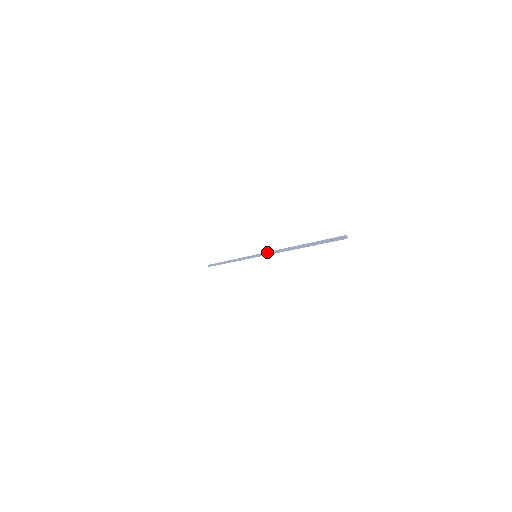
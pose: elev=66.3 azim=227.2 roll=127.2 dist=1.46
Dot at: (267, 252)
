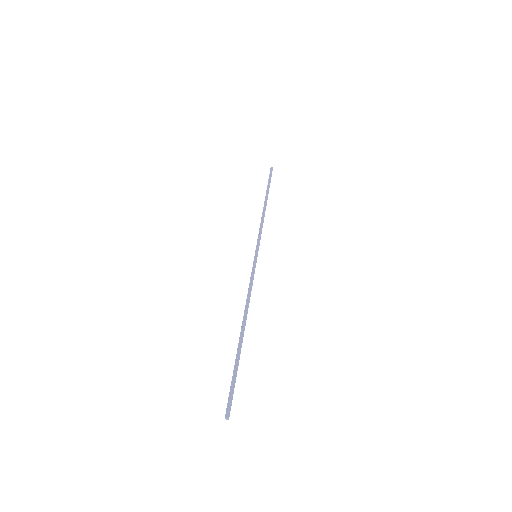
Dot at: (251, 276)
